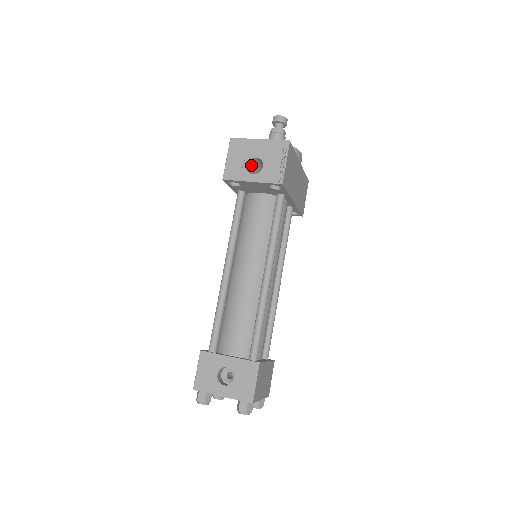
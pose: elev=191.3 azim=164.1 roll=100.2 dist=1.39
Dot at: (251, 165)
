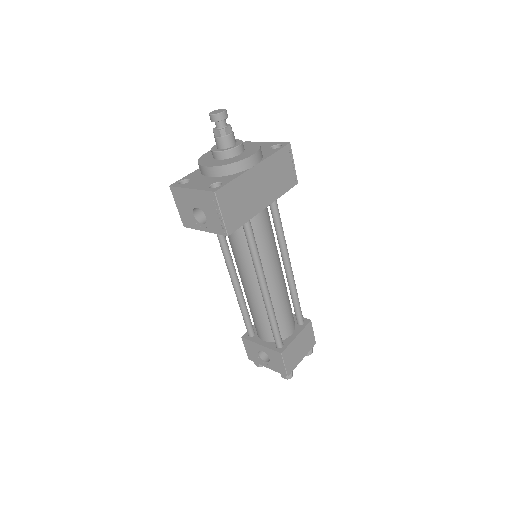
Dot at: occluded
